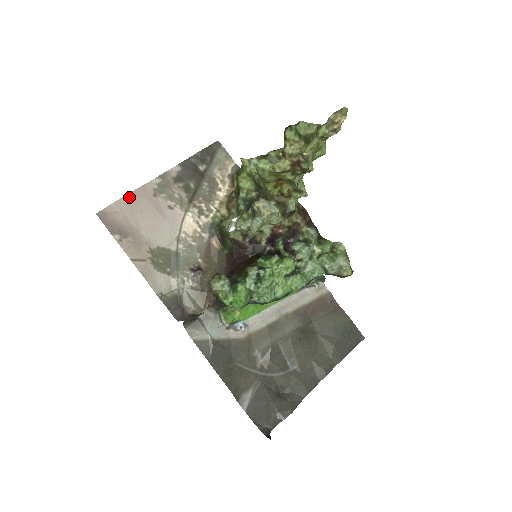
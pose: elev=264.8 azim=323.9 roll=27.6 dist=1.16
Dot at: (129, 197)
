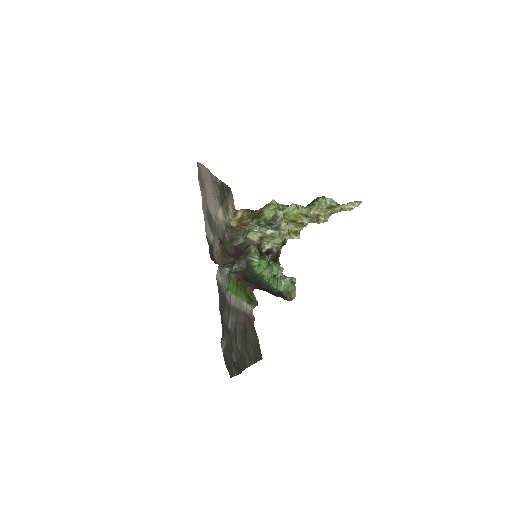
Dot at: (207, 170)
